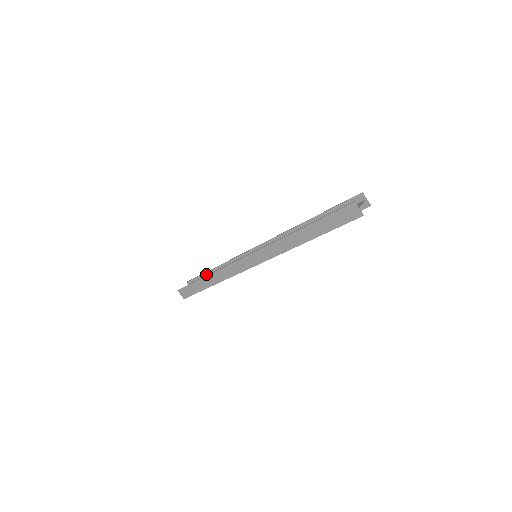
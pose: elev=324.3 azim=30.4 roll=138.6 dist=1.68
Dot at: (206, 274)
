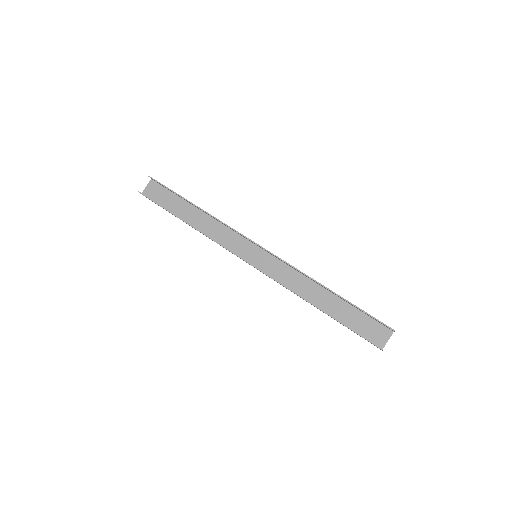
Dot at: (181, 197)
